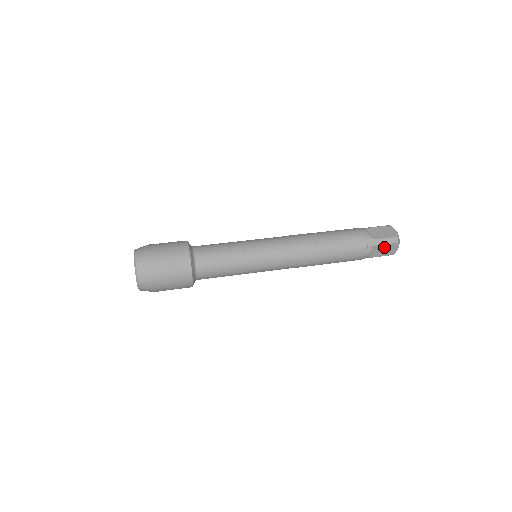
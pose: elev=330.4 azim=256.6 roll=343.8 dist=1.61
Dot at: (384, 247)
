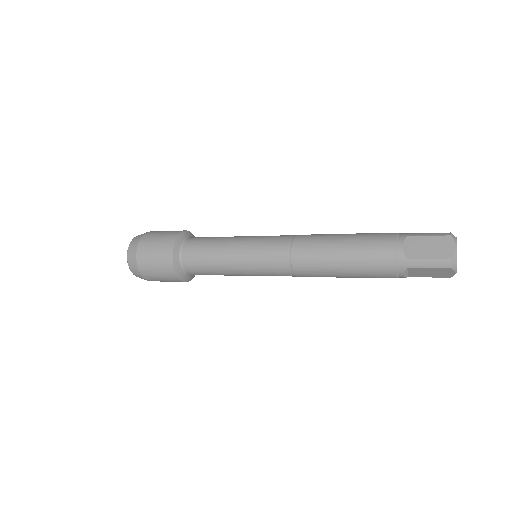
Dot at: (428, 242)
